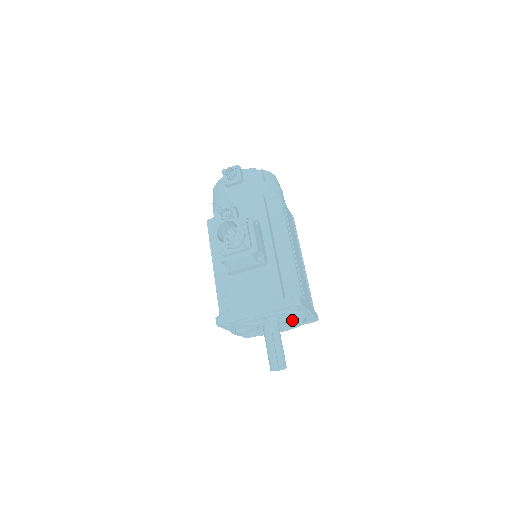
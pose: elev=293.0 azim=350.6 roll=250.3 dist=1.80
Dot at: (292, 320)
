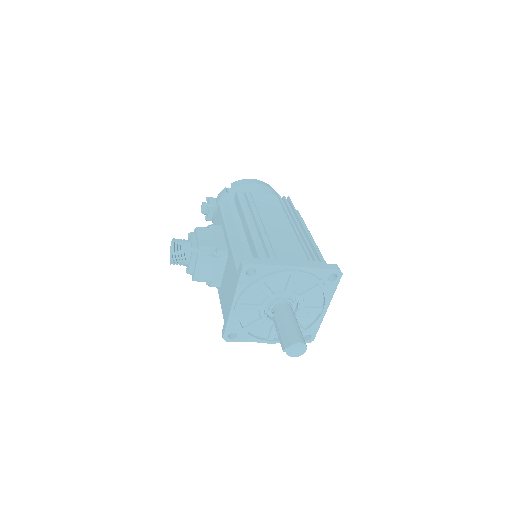
Dot at: (303, 290)
